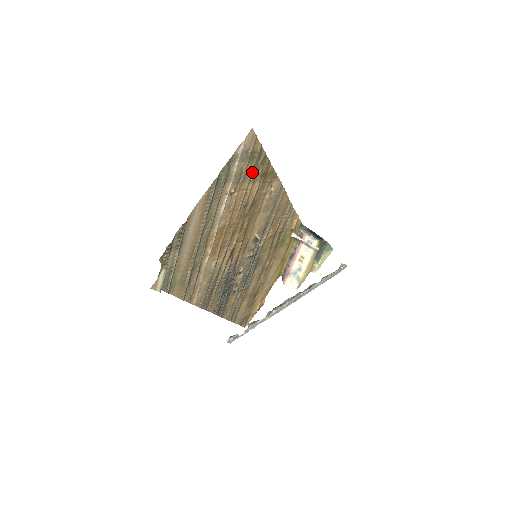
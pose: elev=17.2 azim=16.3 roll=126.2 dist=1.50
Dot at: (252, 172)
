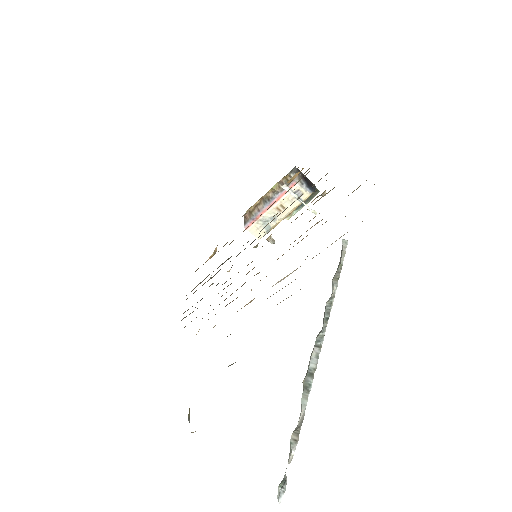
Dot at: occluded
